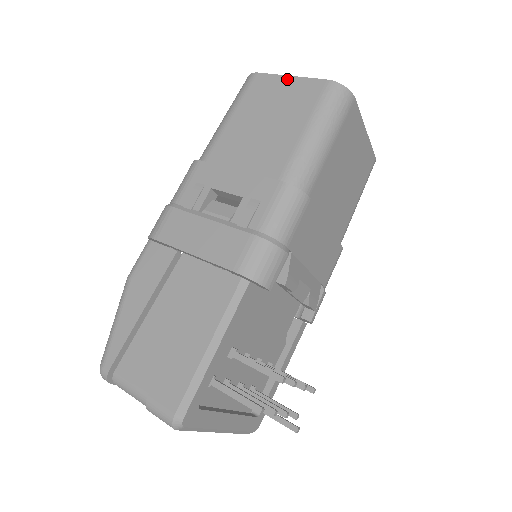
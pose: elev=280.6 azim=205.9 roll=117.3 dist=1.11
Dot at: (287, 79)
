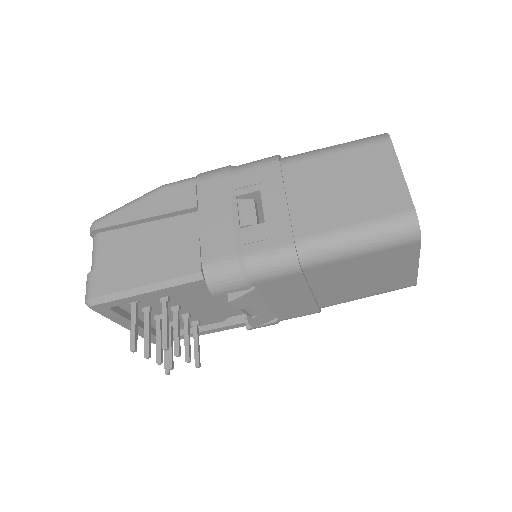
Dot at: (397, 172)
